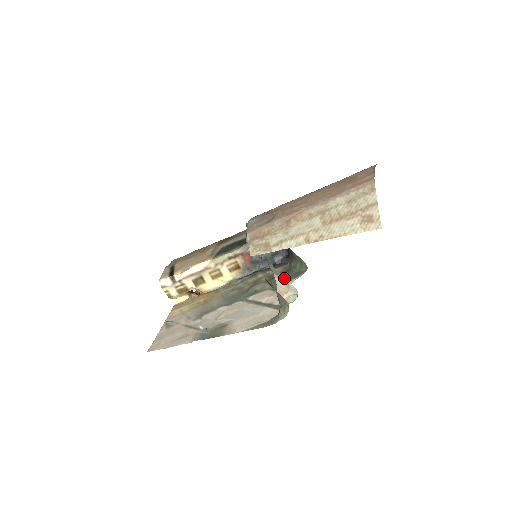
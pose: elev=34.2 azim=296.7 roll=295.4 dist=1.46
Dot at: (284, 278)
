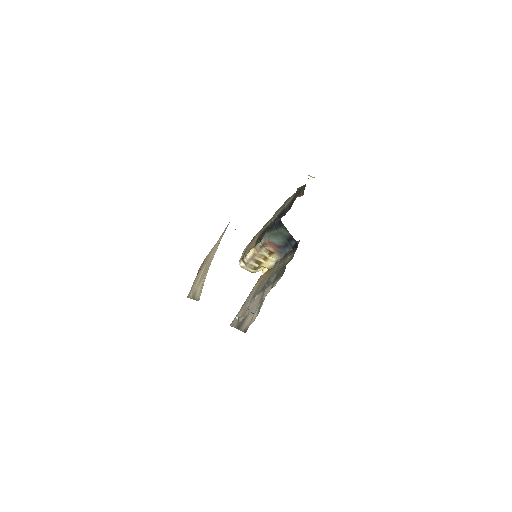
Dot at: occluded
